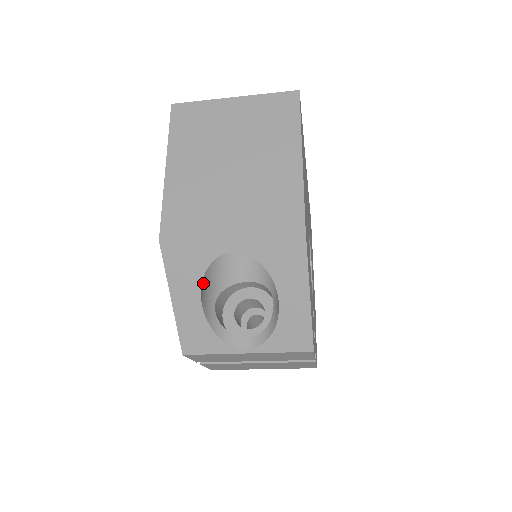
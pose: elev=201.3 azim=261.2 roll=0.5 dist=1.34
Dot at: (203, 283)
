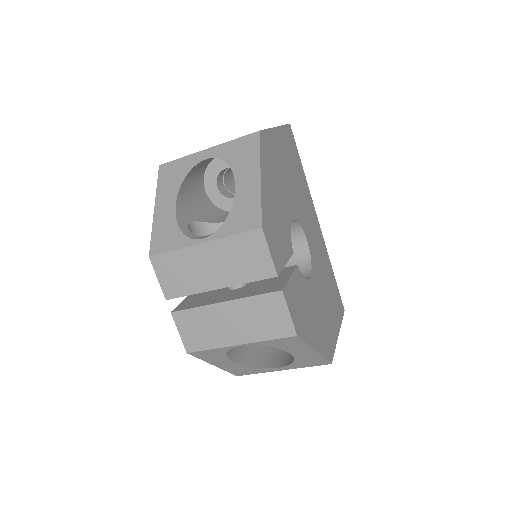
Dot at: (185, 203)
